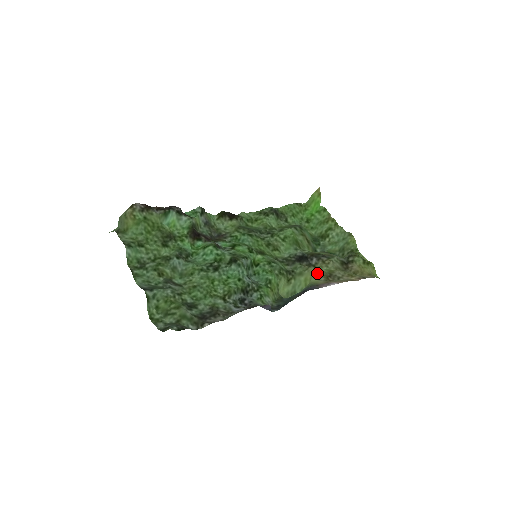
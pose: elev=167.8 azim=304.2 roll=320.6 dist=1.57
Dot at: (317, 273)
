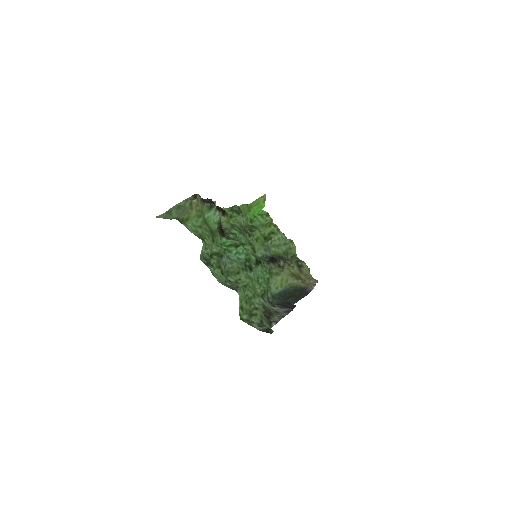
Dot at: (293, 275)
